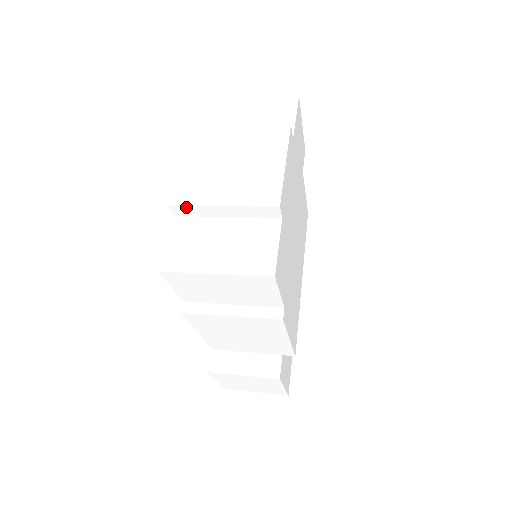
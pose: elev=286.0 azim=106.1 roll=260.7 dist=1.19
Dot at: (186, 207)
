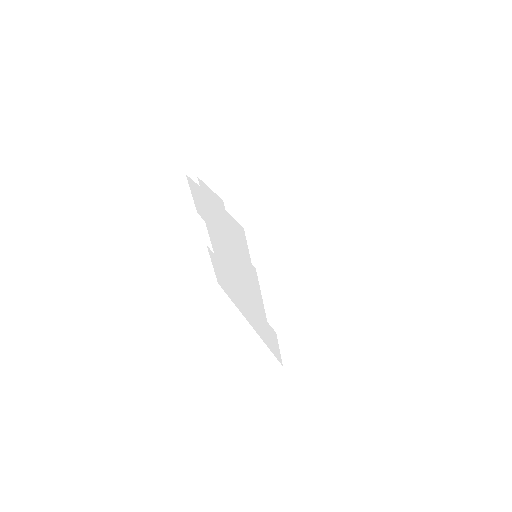
Dot at: (233, 197)
